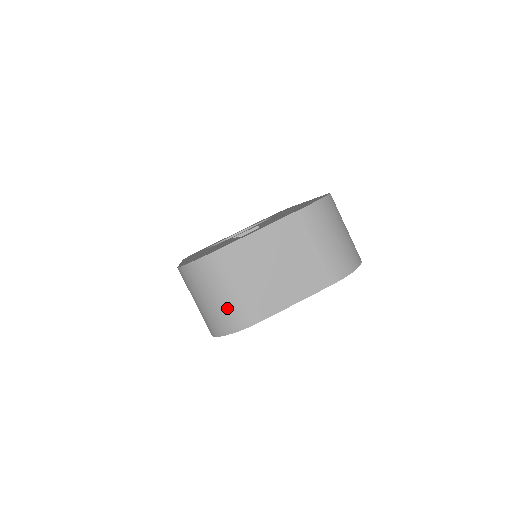
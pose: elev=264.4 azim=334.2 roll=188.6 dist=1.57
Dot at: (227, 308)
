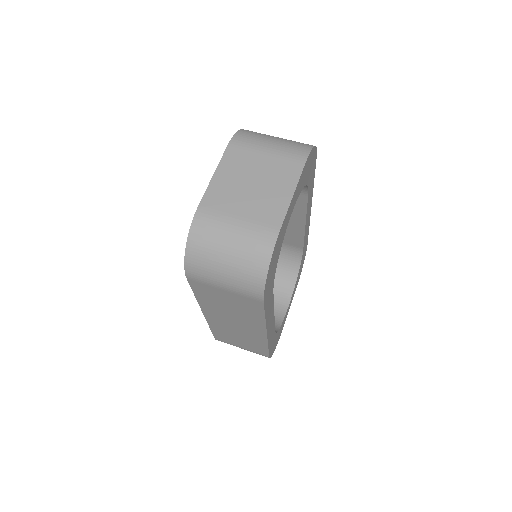
Dot at: (245, 248)
